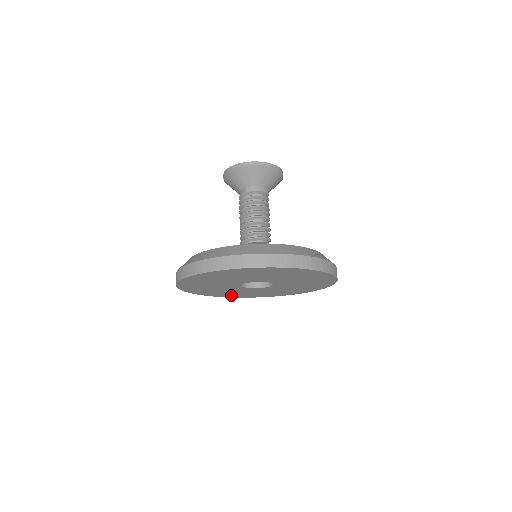
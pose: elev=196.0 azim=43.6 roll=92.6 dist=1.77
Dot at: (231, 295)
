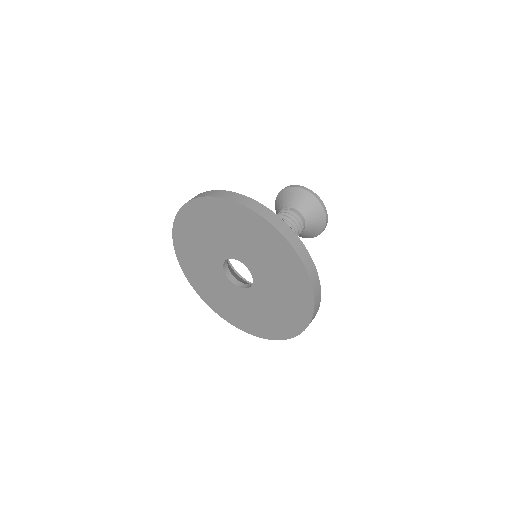
Dot at: (202, 288)
